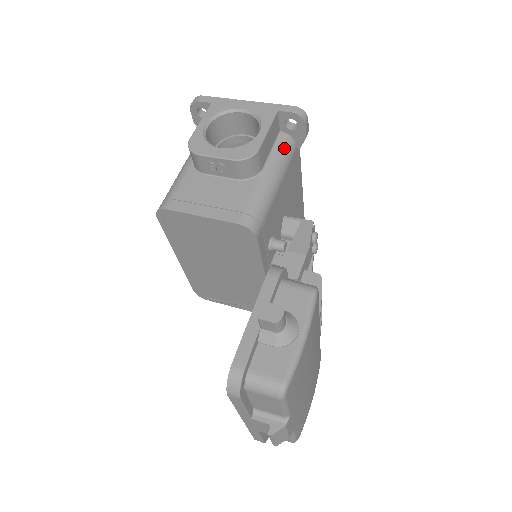
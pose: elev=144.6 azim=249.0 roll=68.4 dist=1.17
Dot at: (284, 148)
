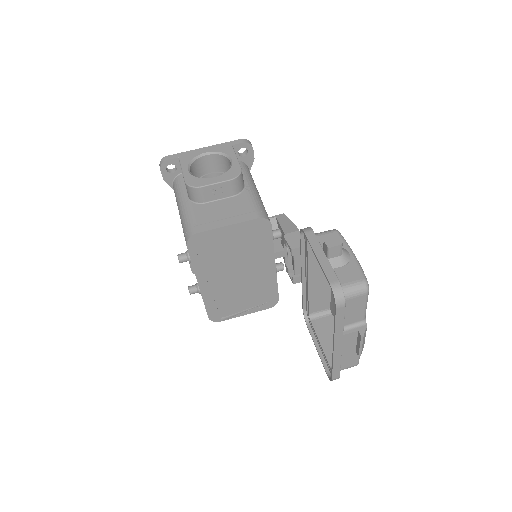
Dot at: (245, 169)
